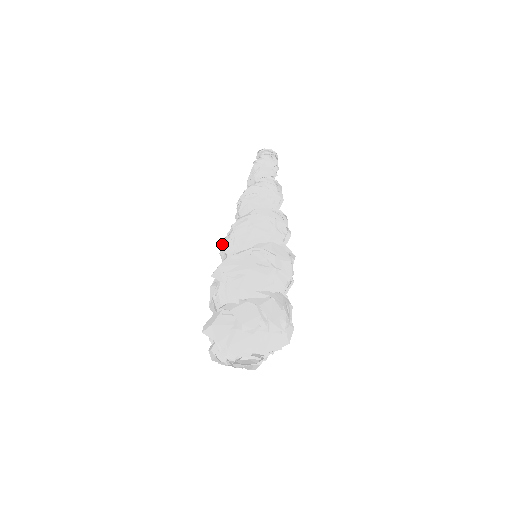
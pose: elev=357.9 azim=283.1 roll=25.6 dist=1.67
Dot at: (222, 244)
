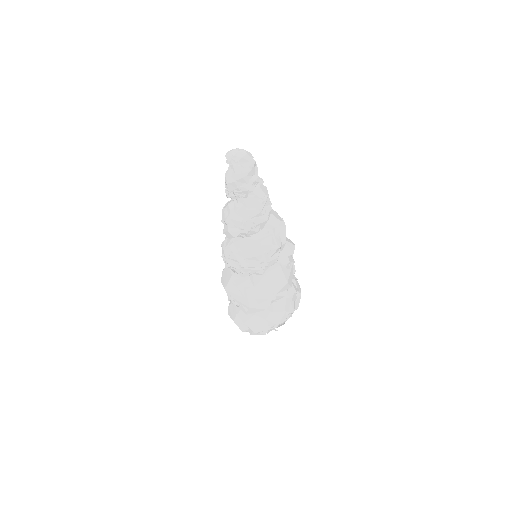
Dot at: occluded
